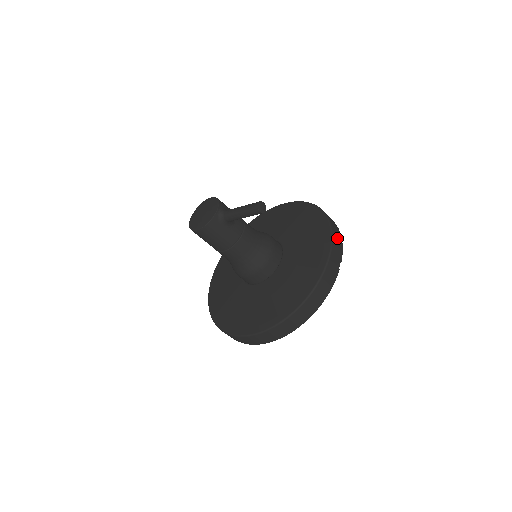
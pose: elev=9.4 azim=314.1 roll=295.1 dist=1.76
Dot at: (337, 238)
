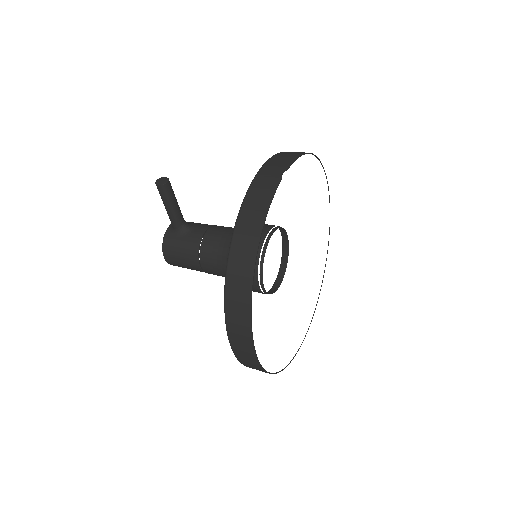
Dot at: (285, 156)
